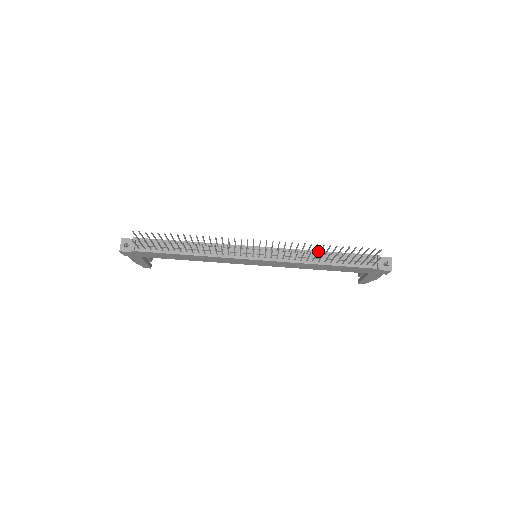
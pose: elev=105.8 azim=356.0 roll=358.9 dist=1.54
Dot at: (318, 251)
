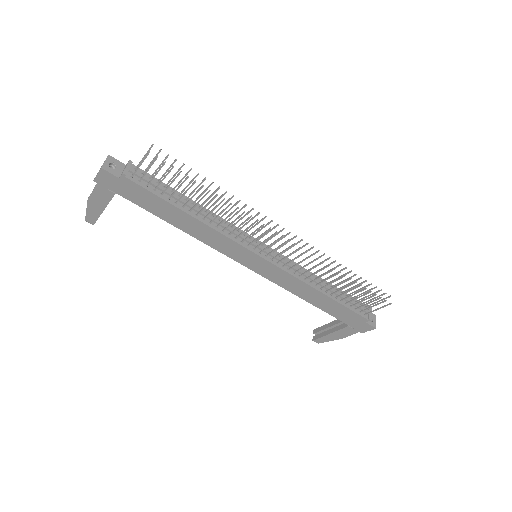
Dot at: (321, 278)
